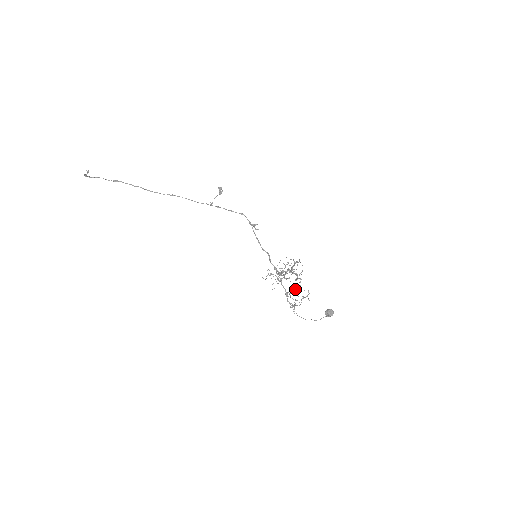
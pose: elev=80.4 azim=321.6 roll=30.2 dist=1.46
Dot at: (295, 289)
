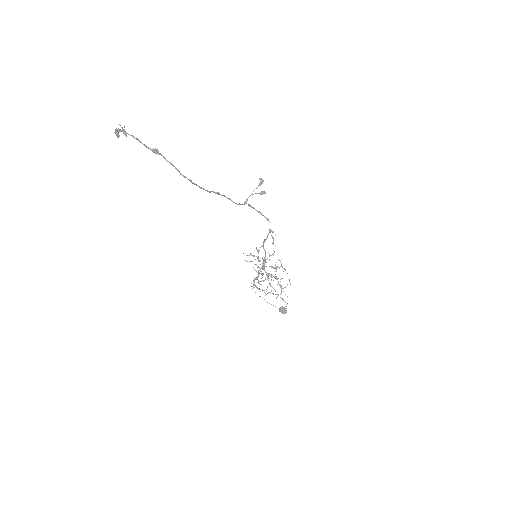
Dot at: occluded
